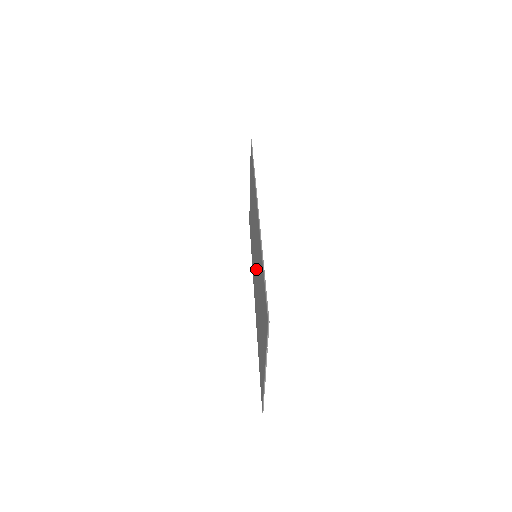
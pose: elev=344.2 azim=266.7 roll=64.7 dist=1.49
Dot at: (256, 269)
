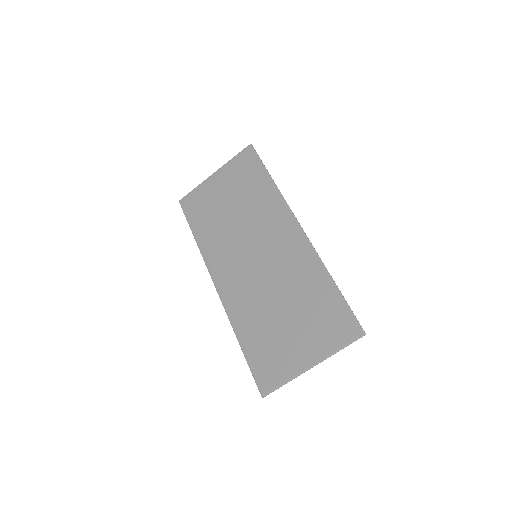
Dot at: (261, 269)
